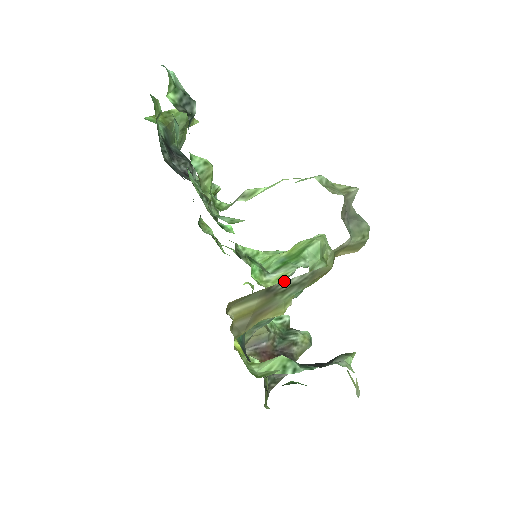
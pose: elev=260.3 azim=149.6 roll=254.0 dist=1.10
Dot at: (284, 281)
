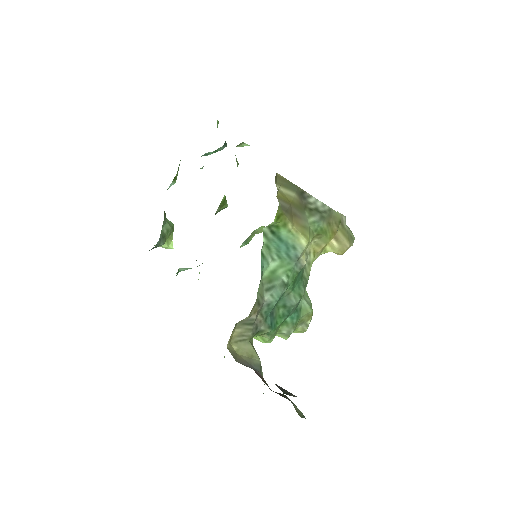
Dot at: (312, 196)
